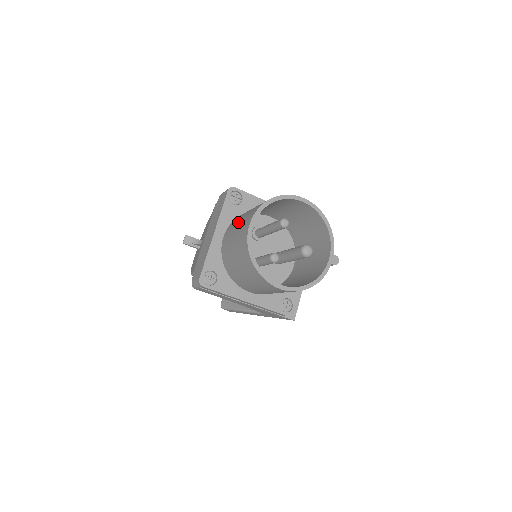
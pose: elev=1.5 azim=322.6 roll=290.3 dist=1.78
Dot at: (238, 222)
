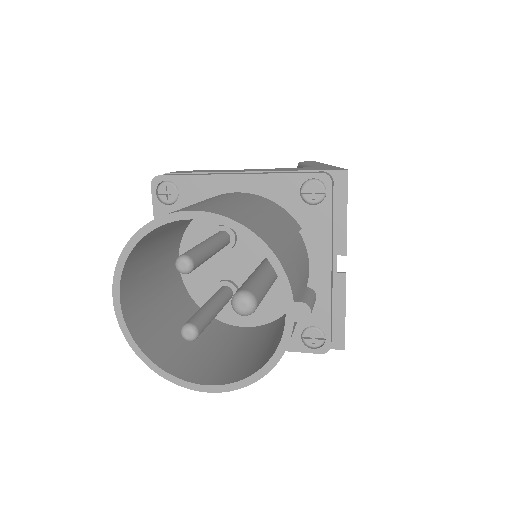
Dot at: occluded
